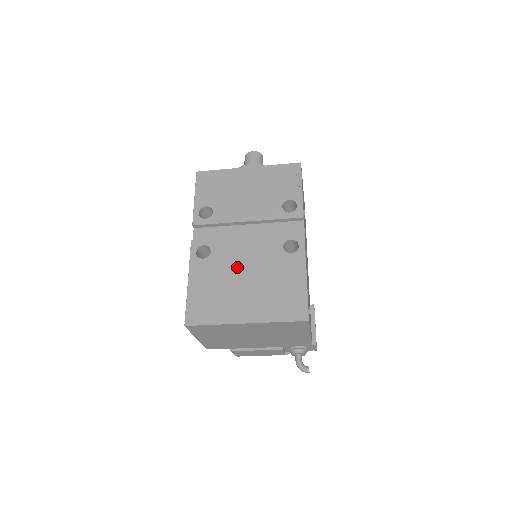
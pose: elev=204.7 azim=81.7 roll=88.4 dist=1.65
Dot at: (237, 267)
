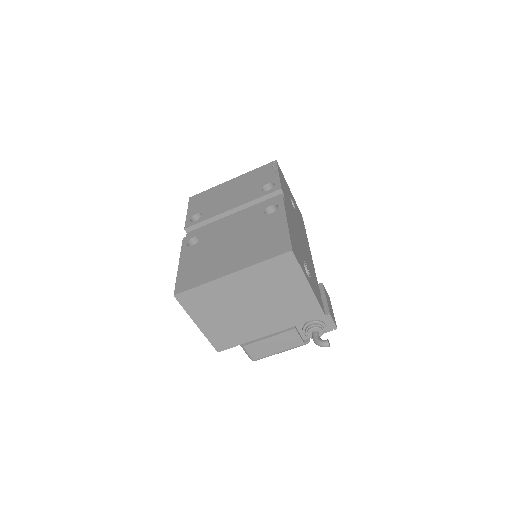
Dot at: (223, 239)
